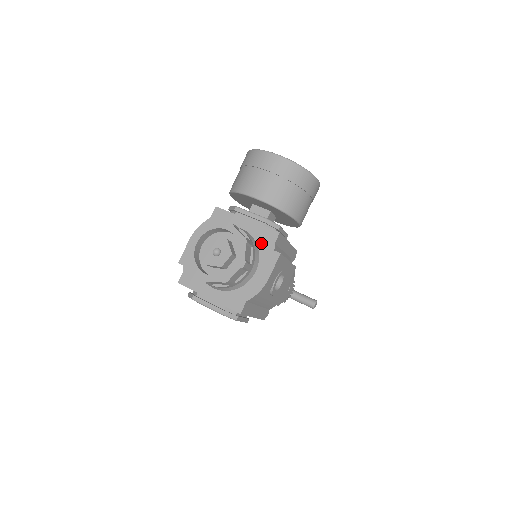
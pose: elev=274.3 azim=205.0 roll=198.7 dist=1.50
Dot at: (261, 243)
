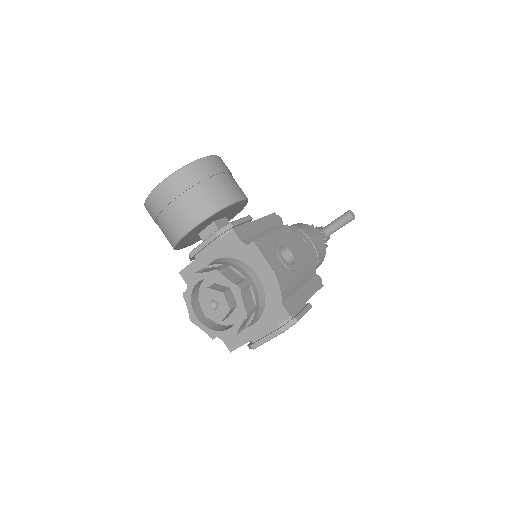
Dot at: (234, 254)
